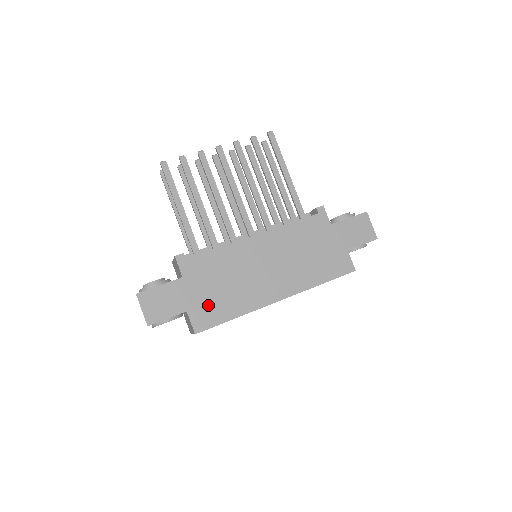
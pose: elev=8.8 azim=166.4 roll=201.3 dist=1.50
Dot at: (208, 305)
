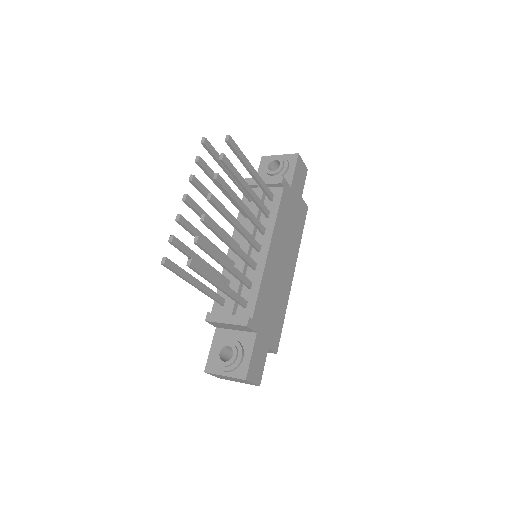
Dot at: (273, 329)
